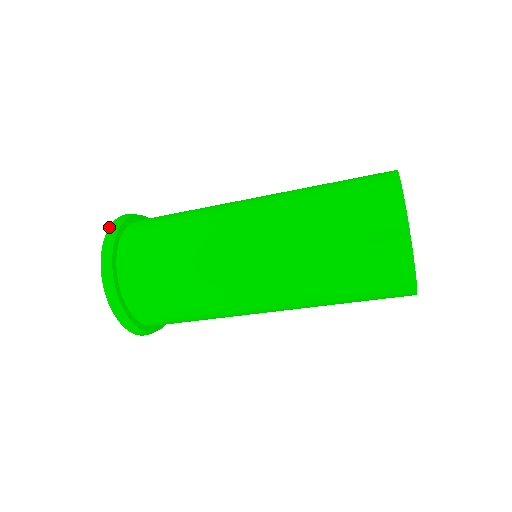
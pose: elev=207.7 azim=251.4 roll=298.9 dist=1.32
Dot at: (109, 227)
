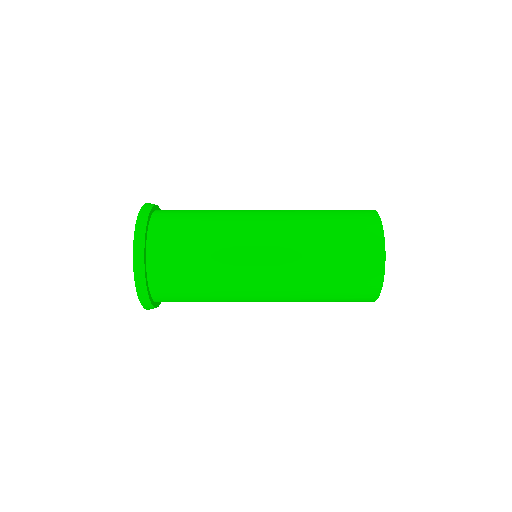
Dot at: (142, 207)
